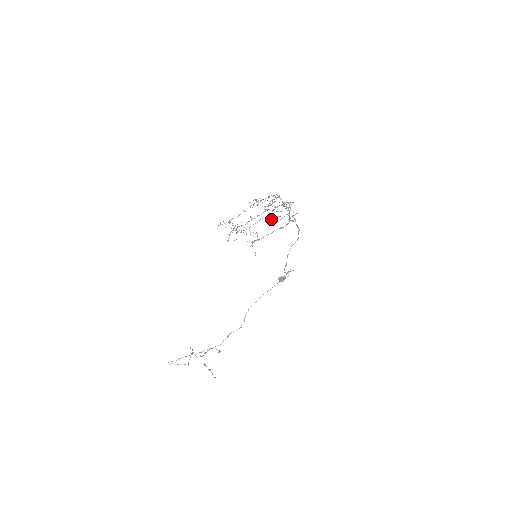
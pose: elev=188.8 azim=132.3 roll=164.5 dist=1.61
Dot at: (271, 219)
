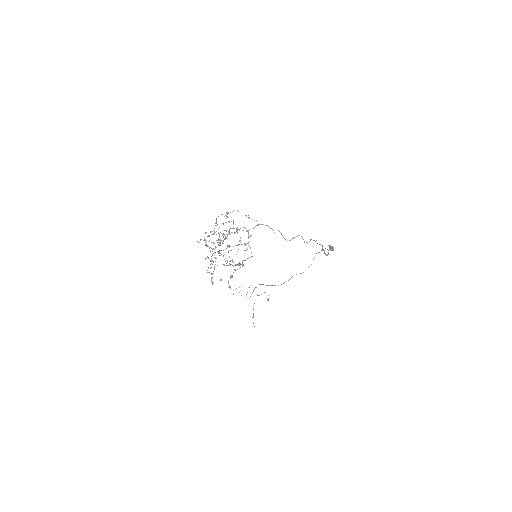
Dot at: occluded
